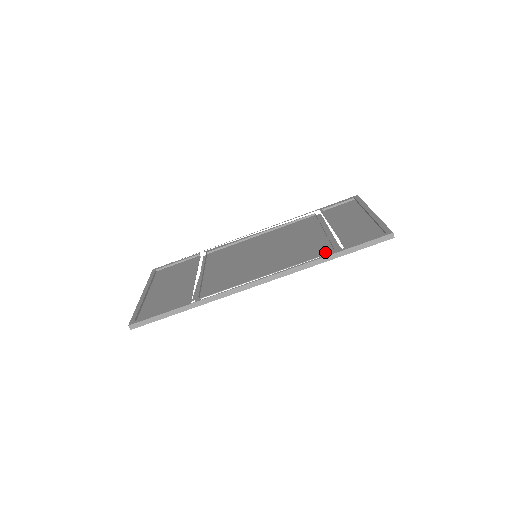
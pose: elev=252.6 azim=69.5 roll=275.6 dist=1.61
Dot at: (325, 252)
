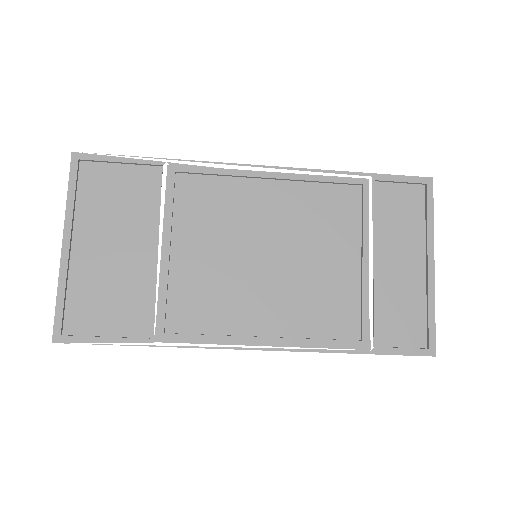
Dot at: (350, 341)
